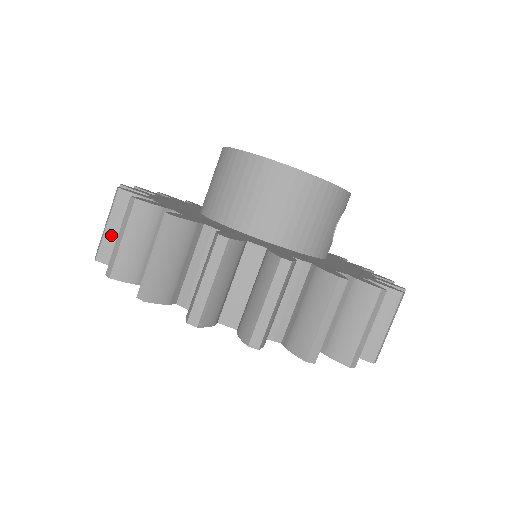
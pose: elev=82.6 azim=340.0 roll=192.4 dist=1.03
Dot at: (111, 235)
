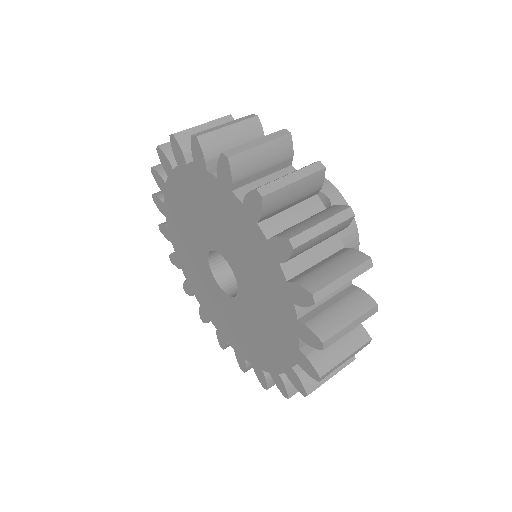
Dot at: occluded
